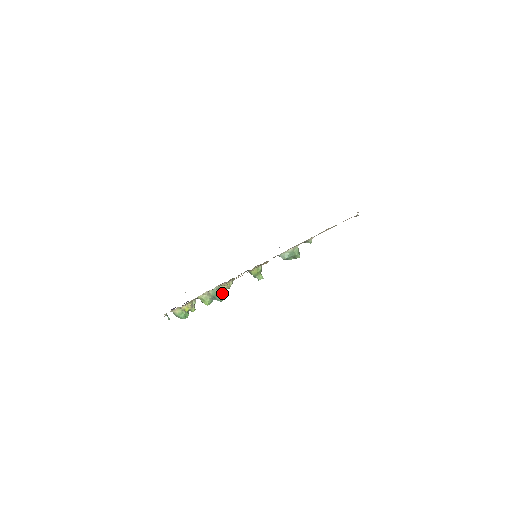
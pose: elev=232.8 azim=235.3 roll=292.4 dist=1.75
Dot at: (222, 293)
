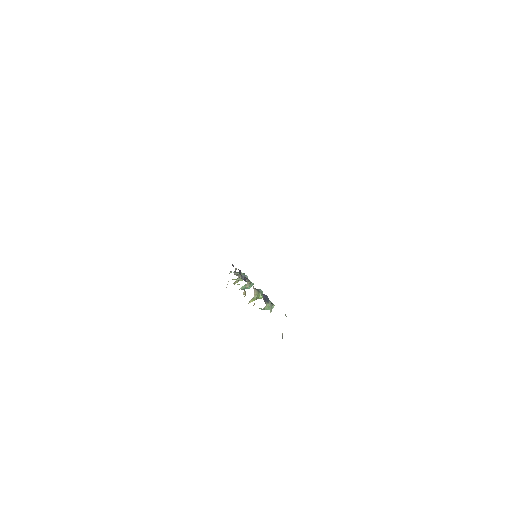
Dot at: (248, 288)
